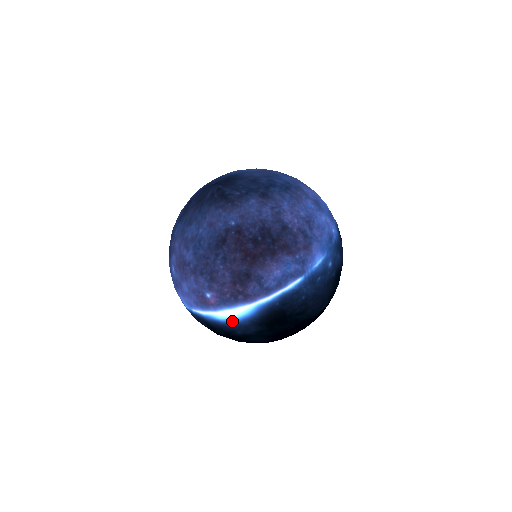
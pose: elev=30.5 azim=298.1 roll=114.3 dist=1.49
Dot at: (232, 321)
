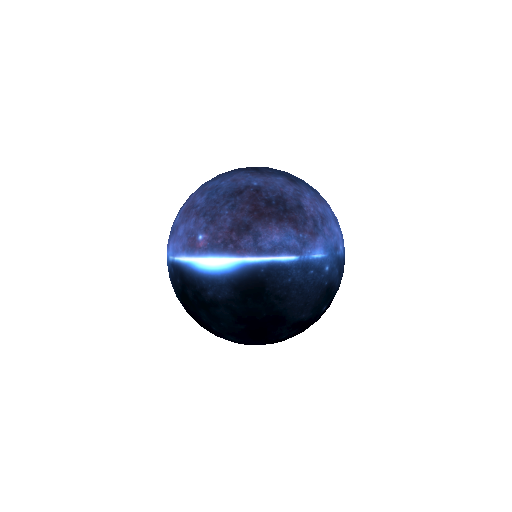
Dot at: (210, 274)
